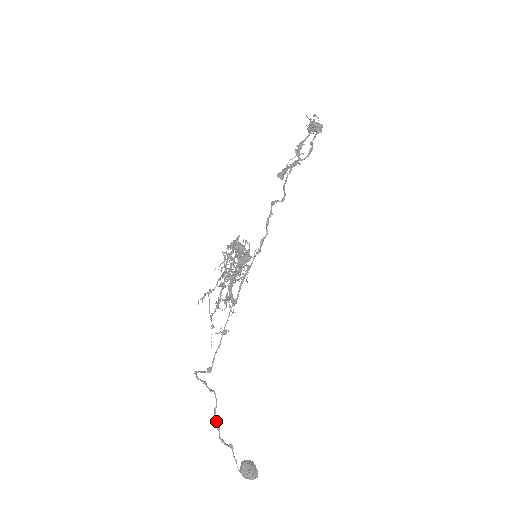
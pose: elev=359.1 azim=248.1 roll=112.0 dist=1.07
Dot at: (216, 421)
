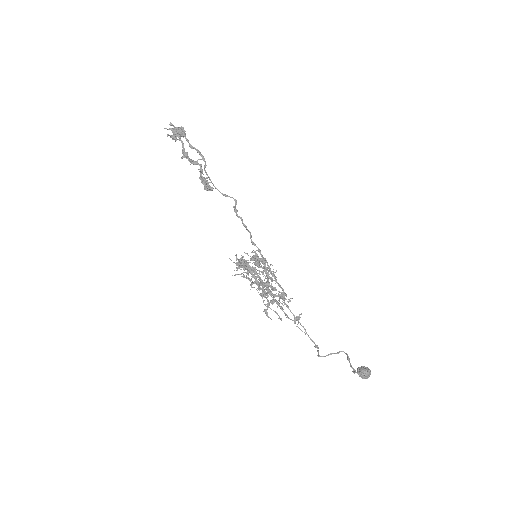
Dot at: (351, 365)
